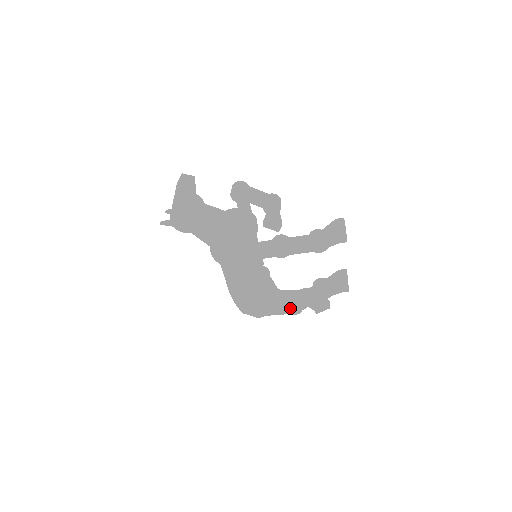
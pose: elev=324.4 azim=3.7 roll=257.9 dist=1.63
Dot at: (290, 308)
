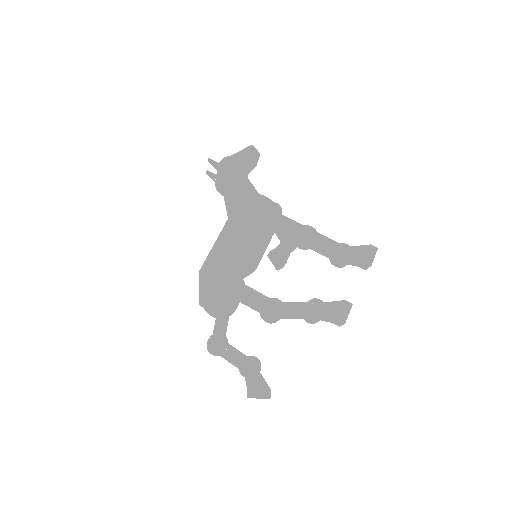
Dot at: (274, 301)
